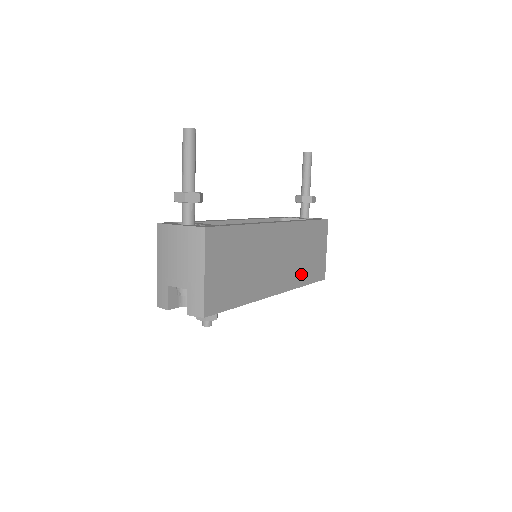
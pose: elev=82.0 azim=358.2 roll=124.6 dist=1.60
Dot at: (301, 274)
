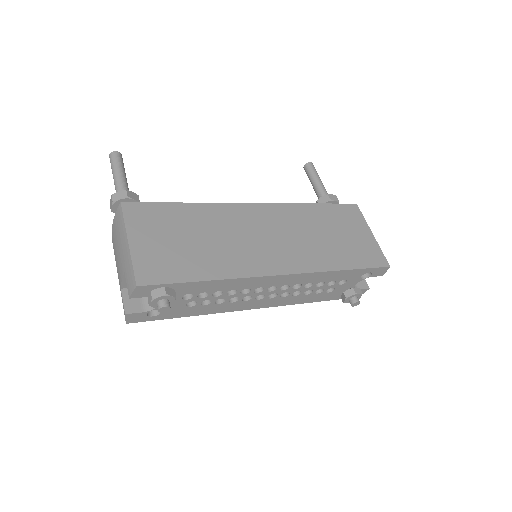
Dot at: (328, 257)
